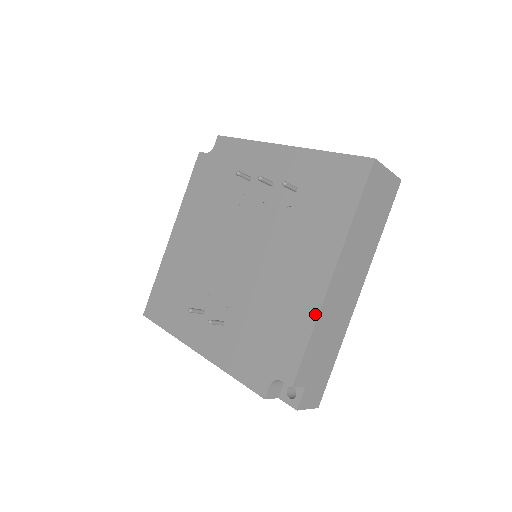
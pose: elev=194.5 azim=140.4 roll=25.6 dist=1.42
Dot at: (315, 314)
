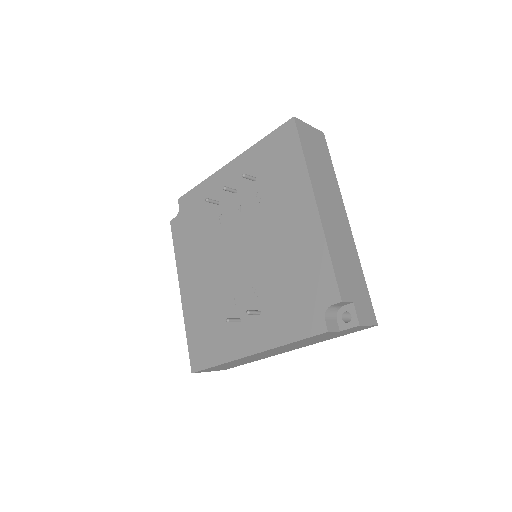
Dot at: (322, 238)
